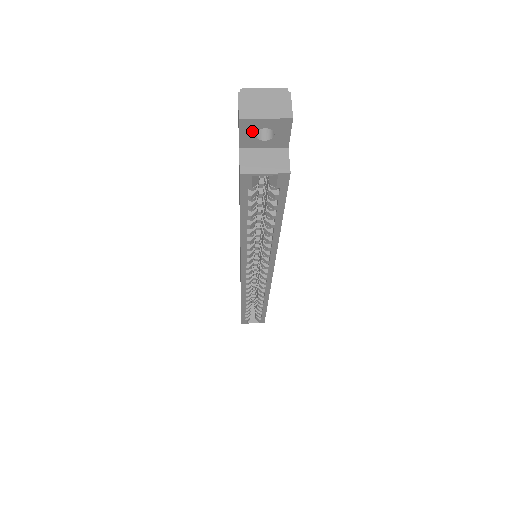
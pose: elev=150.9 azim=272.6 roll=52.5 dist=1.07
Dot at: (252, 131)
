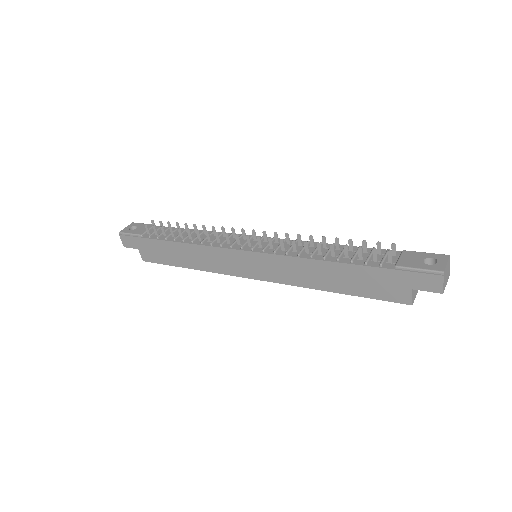
Dot at: occluded
